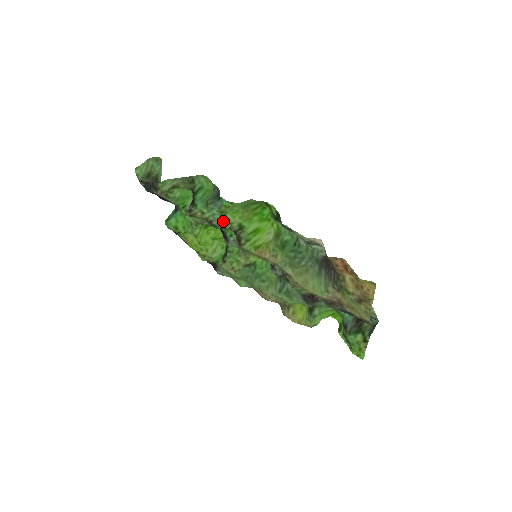
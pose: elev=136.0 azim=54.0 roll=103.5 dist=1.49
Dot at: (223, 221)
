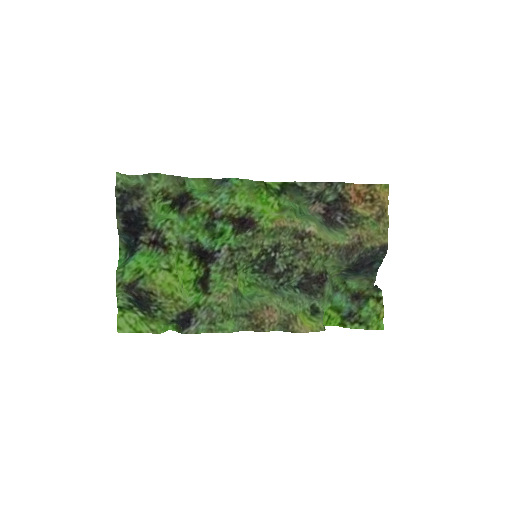
Dot at: (231, 206)
